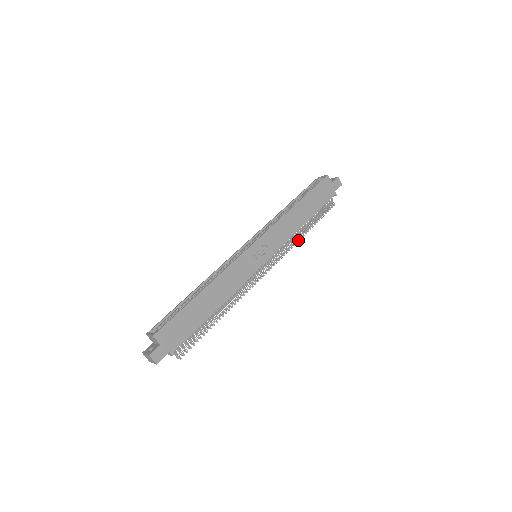
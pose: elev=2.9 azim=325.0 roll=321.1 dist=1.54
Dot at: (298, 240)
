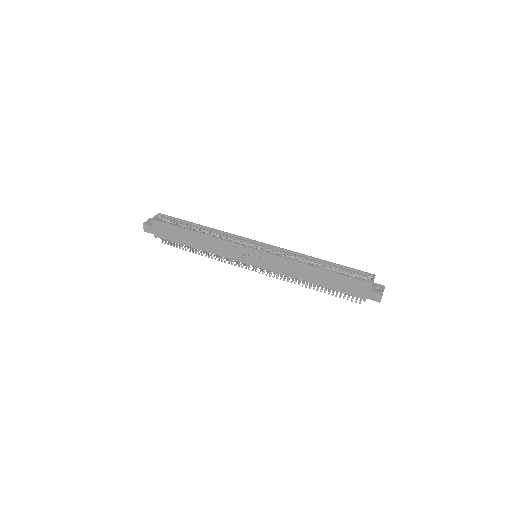
Dot at: (298, 284)
